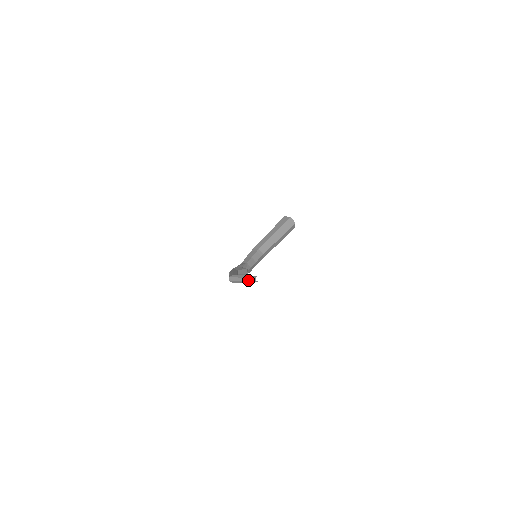
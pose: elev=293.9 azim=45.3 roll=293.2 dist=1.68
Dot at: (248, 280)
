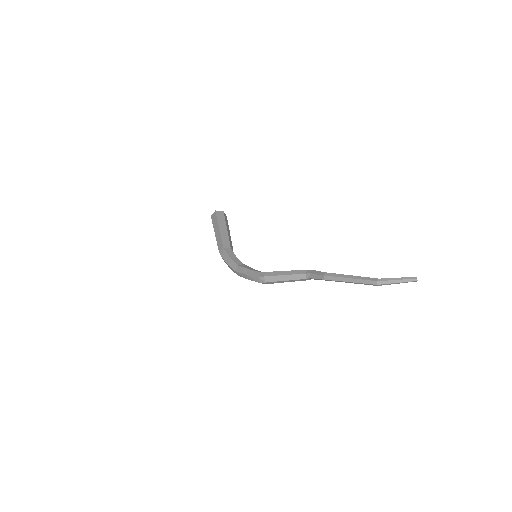
Dot at: (406, 281)
